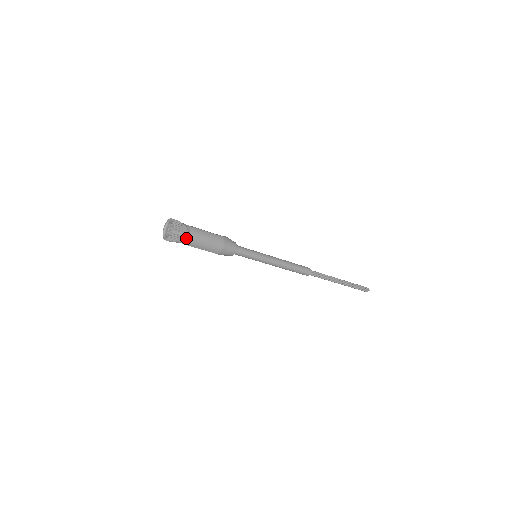
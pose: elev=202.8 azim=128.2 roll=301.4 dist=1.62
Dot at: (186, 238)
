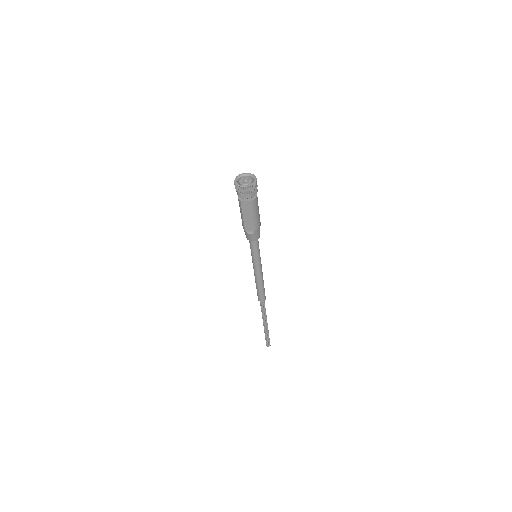
Dot at: (253, 197)
